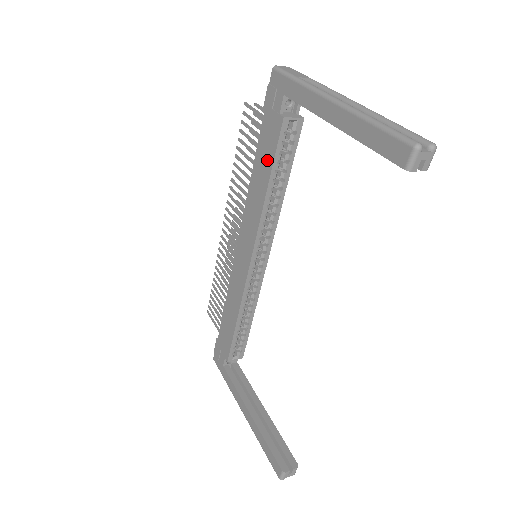
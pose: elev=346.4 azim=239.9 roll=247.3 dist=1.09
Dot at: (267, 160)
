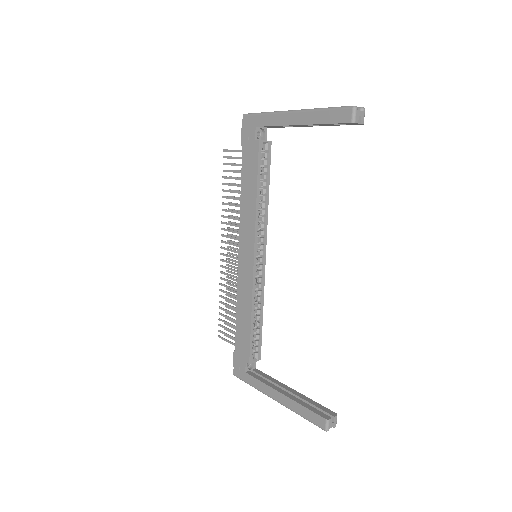
Dot at: (252, 175)
